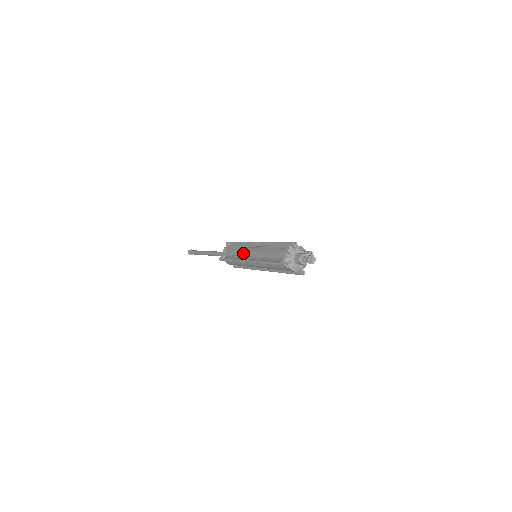
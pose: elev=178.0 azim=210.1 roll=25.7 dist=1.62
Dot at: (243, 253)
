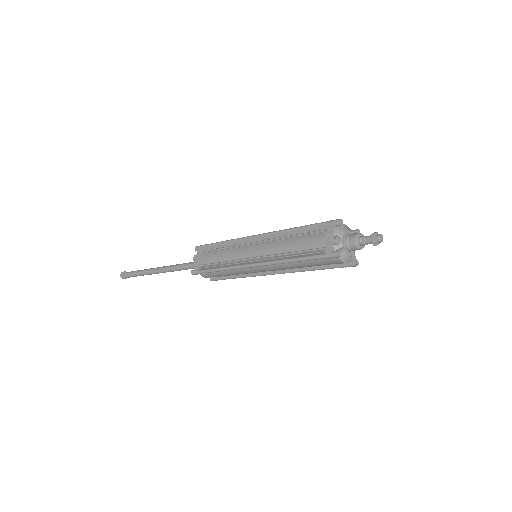
Dot at: (237, 255)
